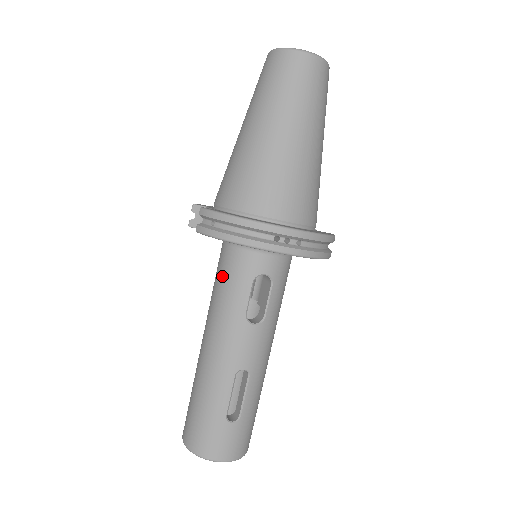
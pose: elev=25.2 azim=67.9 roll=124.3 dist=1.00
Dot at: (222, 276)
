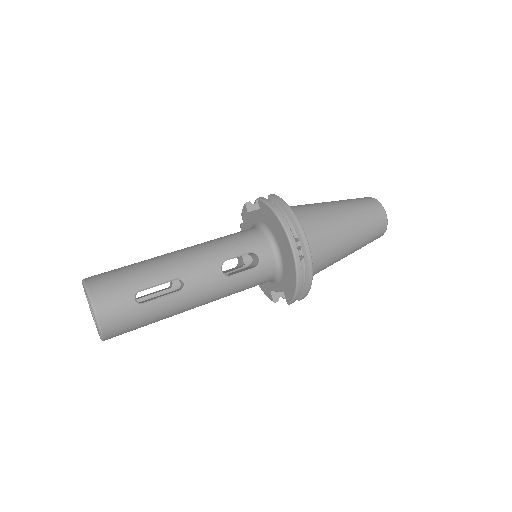
Dot at: (235, 235)
